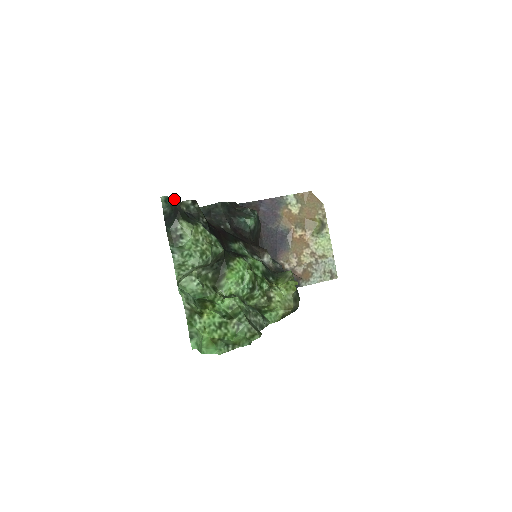
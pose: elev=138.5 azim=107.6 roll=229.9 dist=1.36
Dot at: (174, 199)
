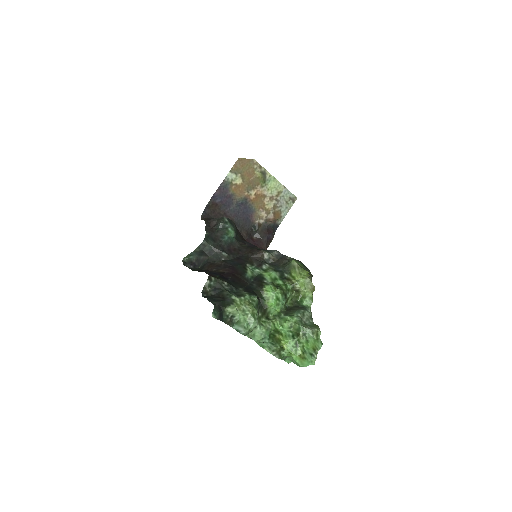
Dot at: (212, 303)
